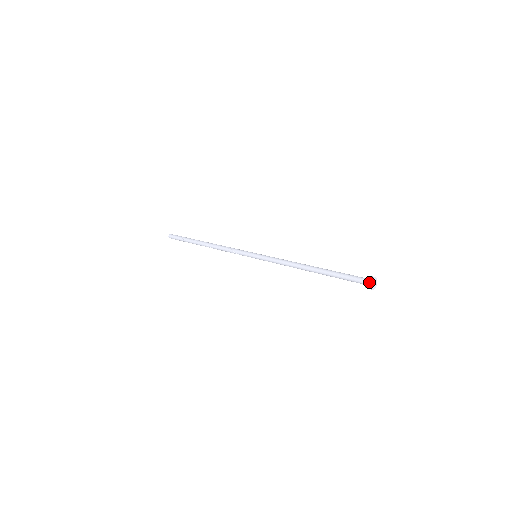
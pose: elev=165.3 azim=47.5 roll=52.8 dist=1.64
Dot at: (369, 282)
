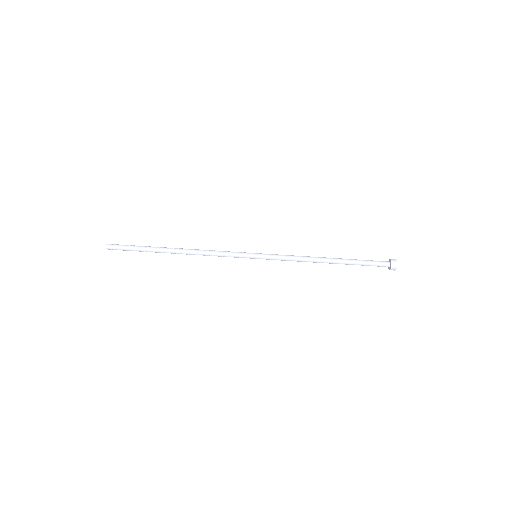
Dot at: (395, 264)
